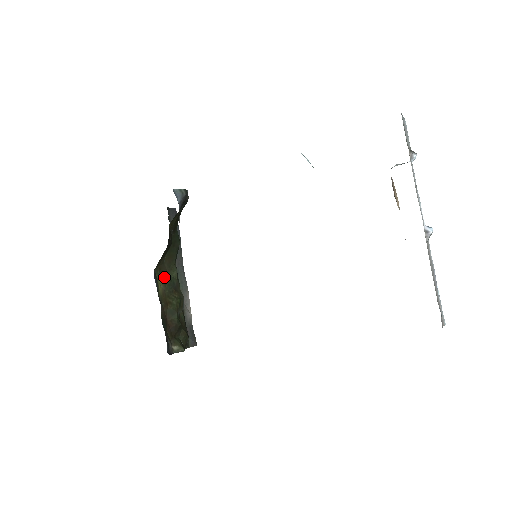
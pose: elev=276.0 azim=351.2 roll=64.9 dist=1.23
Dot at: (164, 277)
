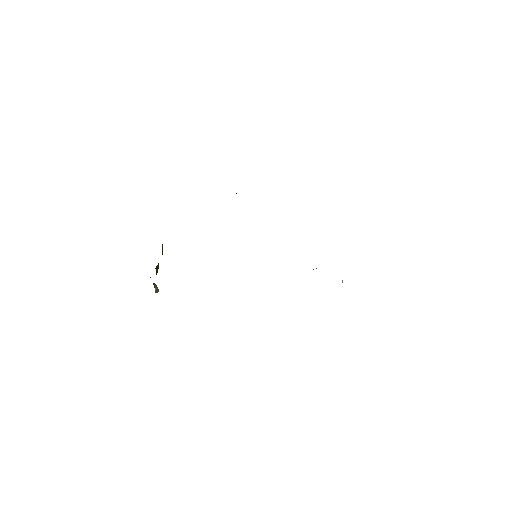
Dot at: occluded
